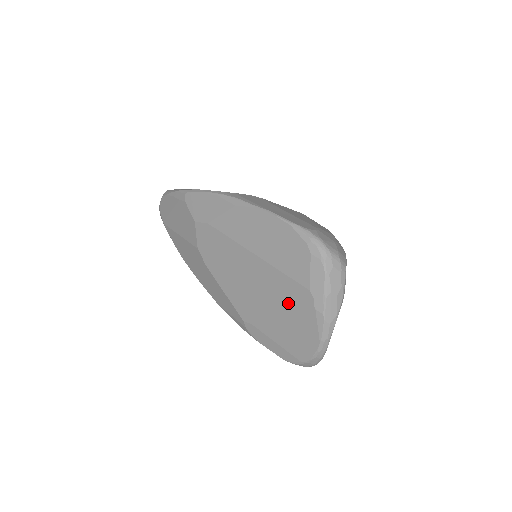
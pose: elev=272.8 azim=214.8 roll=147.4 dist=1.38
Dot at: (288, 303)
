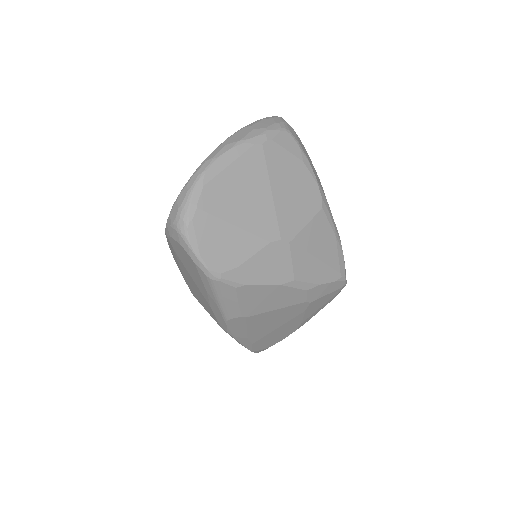
Dot at: occluded
